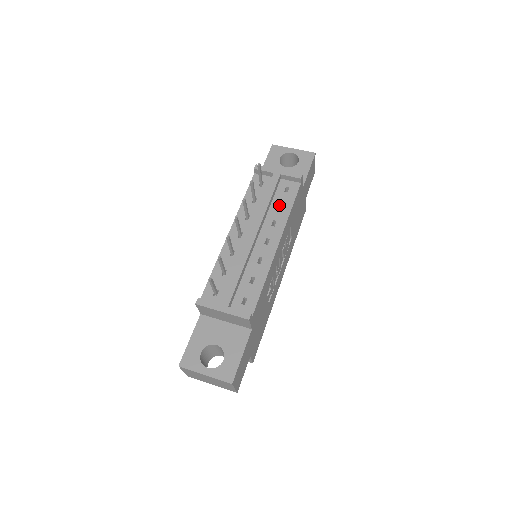
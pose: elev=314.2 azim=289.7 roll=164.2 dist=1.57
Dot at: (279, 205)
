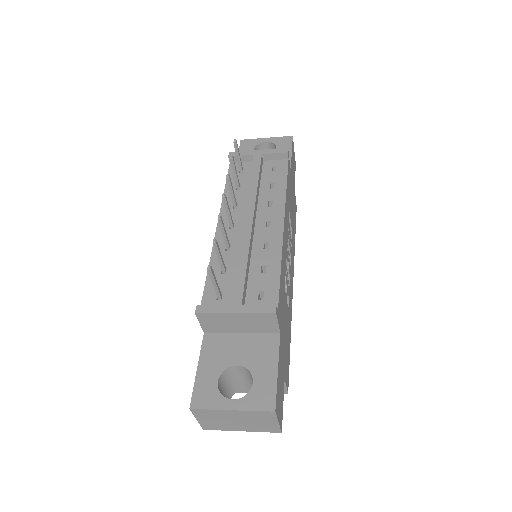
Dot at: (270, 186)
